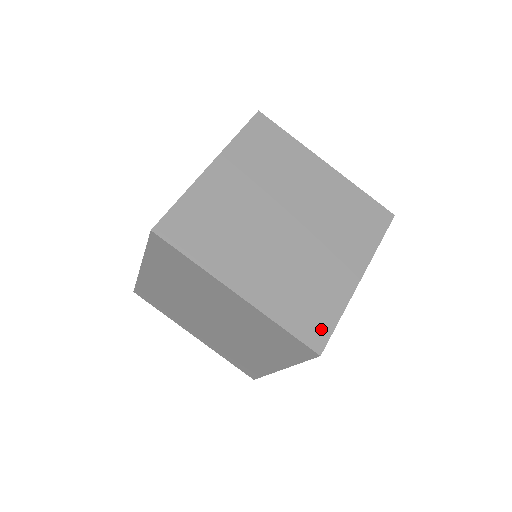
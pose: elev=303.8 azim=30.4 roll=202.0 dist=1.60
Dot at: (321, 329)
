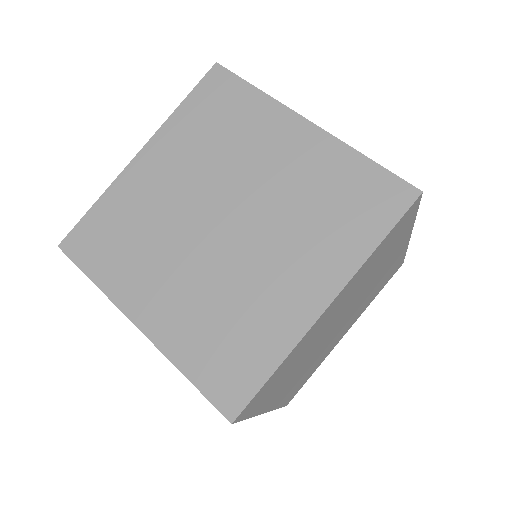
Dot at: occluded
